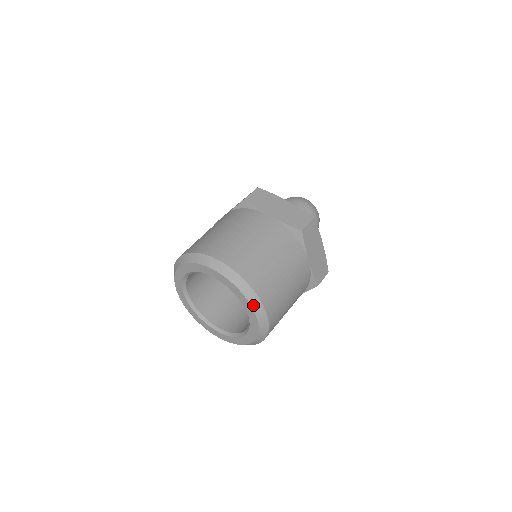
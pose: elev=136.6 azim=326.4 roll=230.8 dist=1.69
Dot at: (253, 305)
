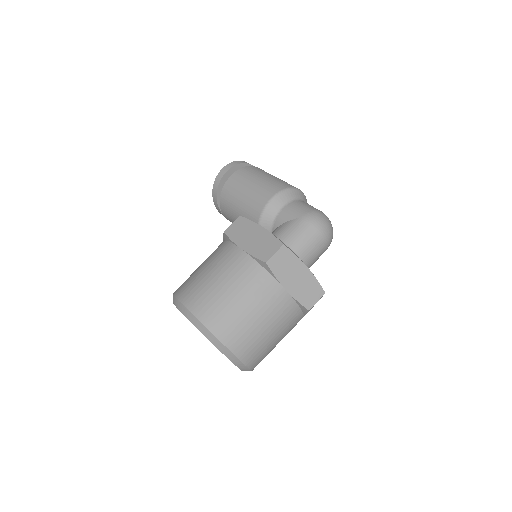
Dot at: (243, 370)
